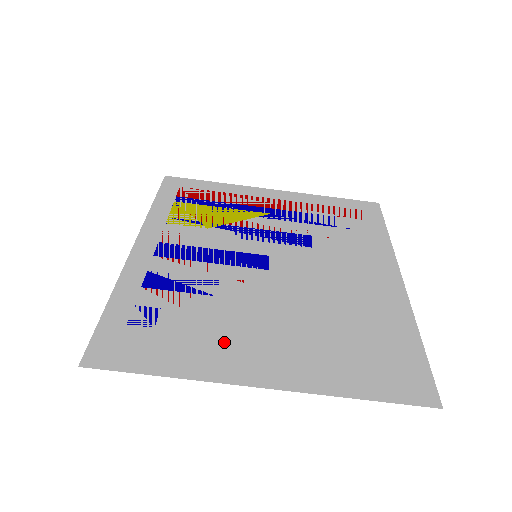
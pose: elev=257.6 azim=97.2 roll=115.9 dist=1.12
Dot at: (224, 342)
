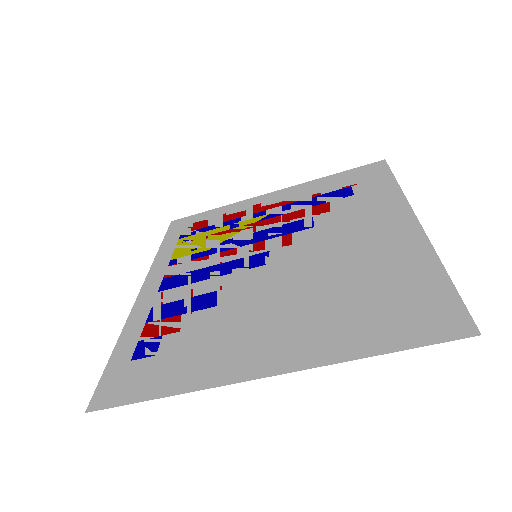
Dot at: (223, 346)
